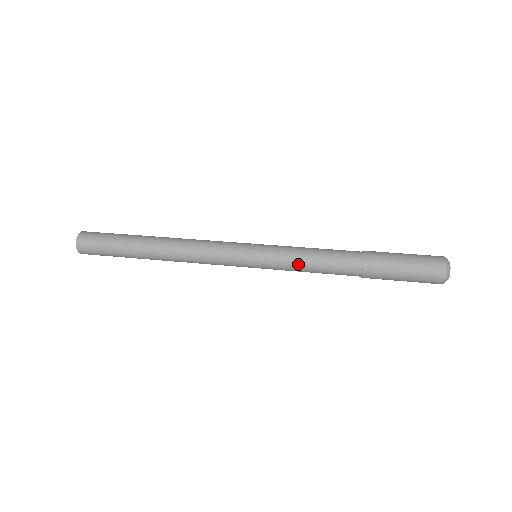
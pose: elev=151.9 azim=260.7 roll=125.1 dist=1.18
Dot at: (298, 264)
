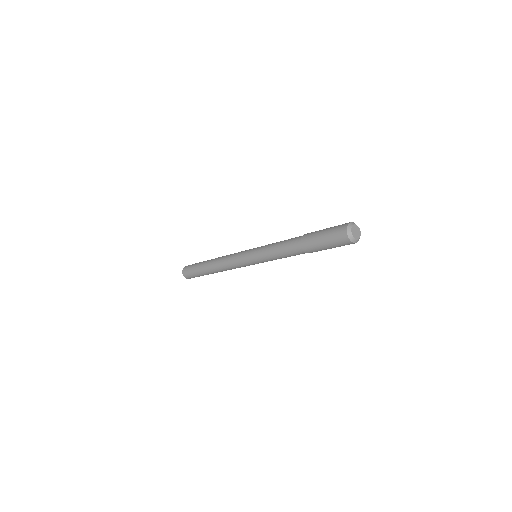
Dot at: (271, 245)
